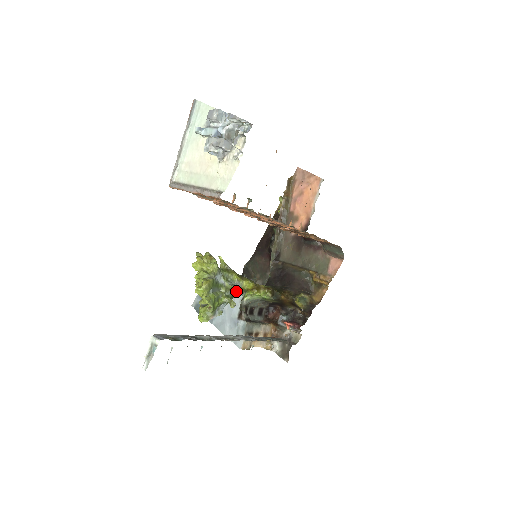
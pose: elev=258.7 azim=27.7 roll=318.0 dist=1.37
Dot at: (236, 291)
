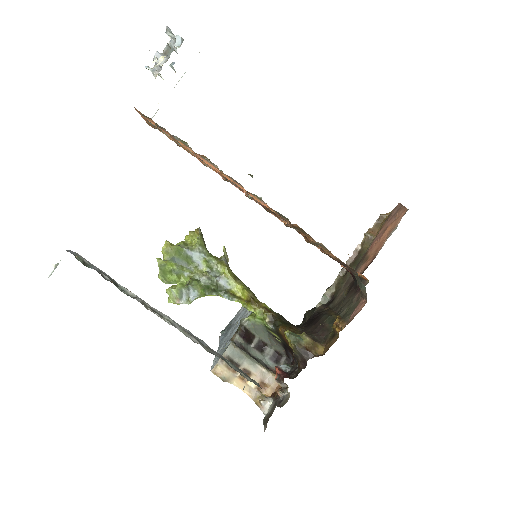
Dot at: (214, 284)
